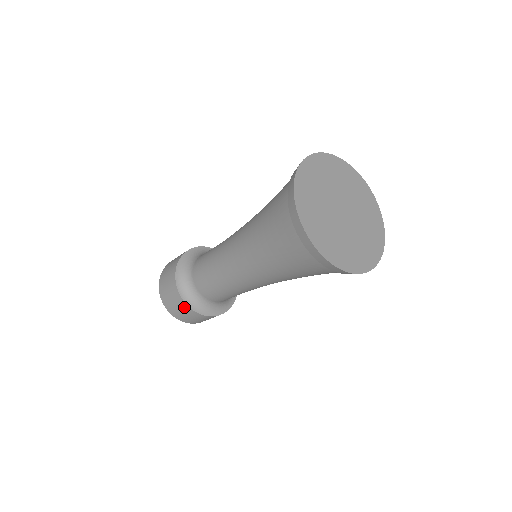
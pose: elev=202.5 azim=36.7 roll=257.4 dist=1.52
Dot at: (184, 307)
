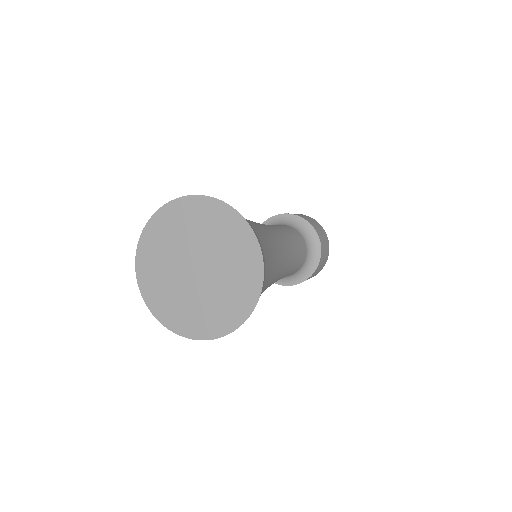
Dot at: occluded
